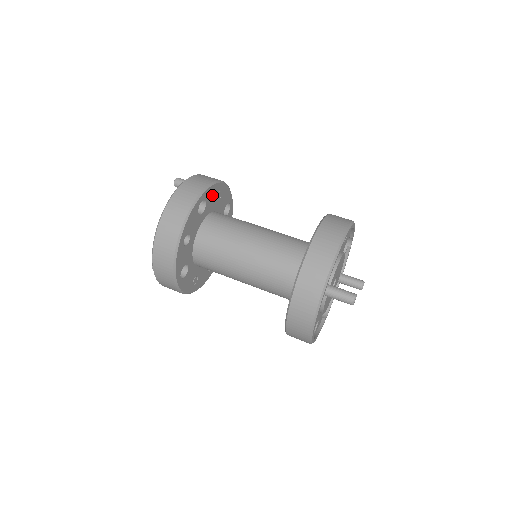
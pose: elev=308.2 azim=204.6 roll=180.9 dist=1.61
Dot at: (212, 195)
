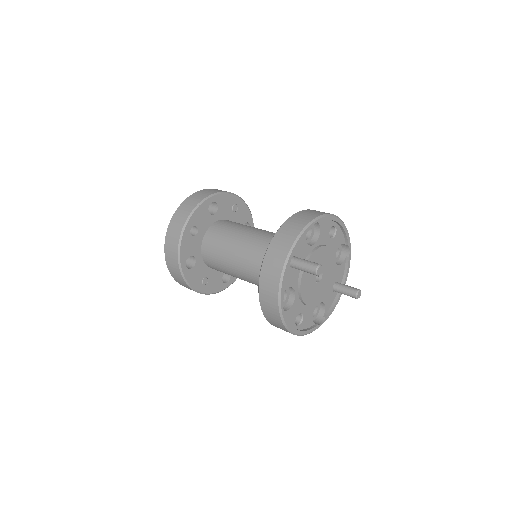
Dot at: (226, 203)
